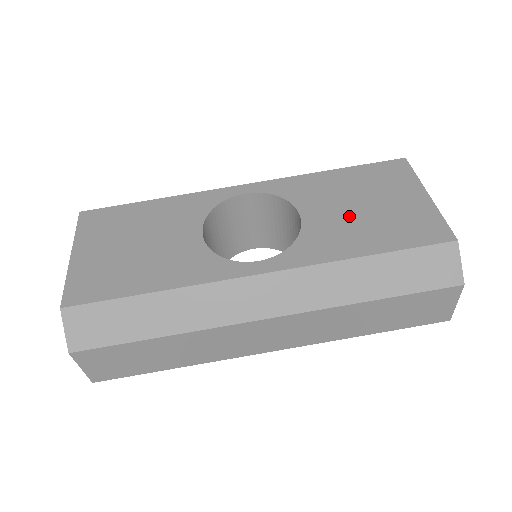
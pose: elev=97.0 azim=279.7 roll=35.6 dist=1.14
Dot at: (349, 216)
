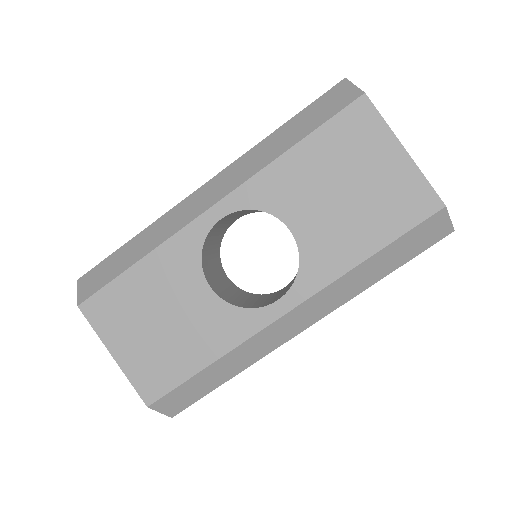
Dot at: (336, 212)
